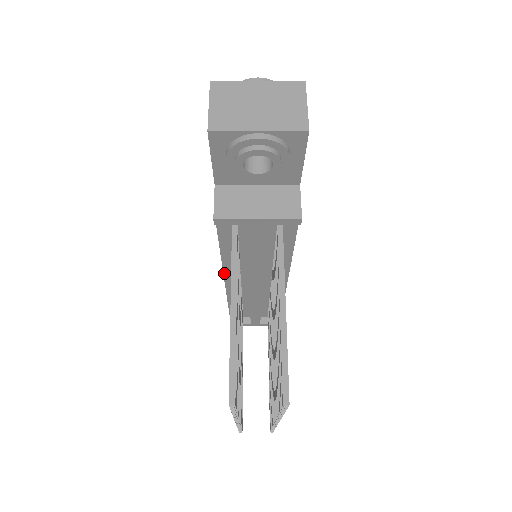
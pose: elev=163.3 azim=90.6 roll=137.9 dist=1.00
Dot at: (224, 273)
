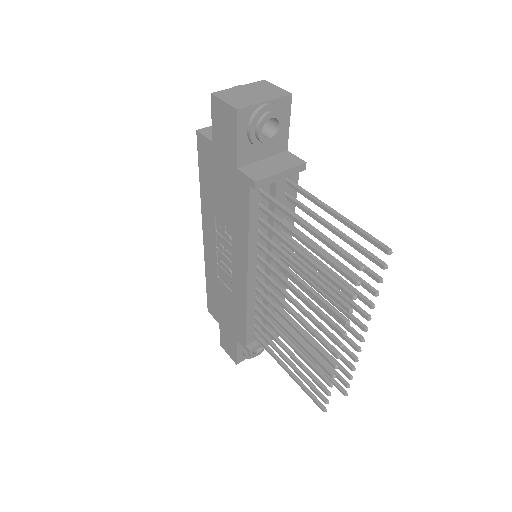
Dot at: (248, 269)
